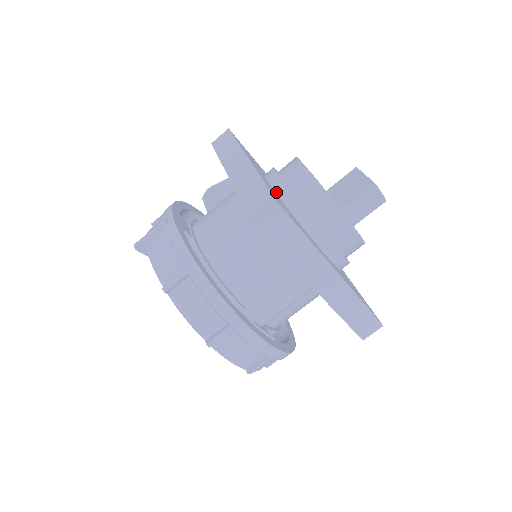
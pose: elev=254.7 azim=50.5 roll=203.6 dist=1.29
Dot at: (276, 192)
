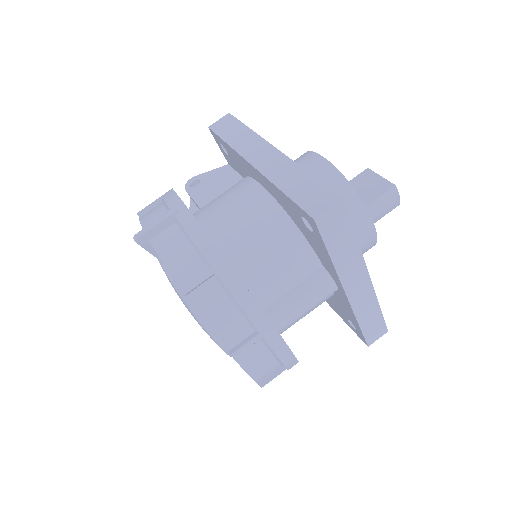
Dot at: occluded
